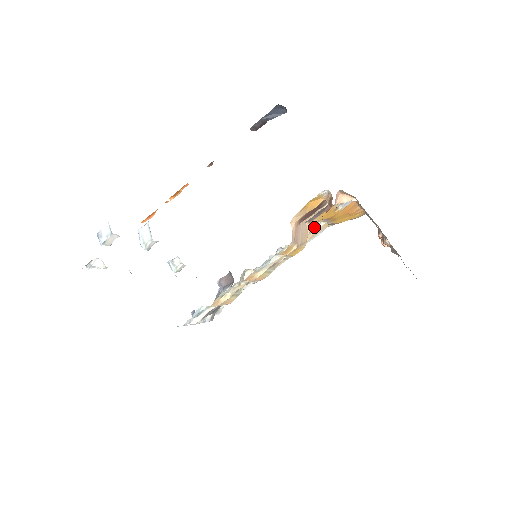
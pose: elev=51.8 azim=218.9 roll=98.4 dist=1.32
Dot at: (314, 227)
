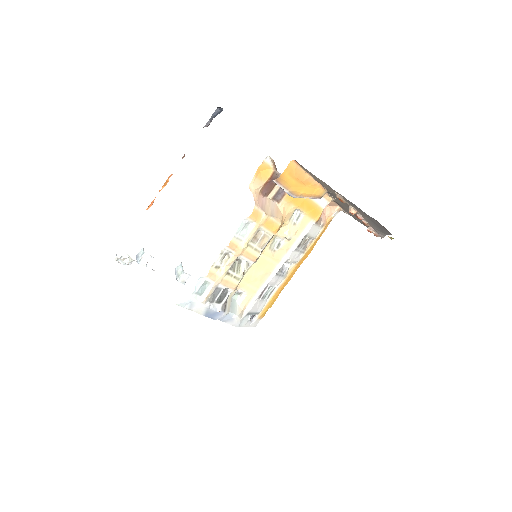
Dot at: (295, 219)
